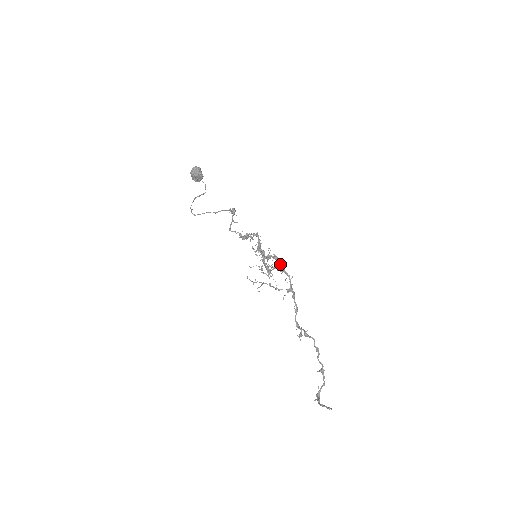
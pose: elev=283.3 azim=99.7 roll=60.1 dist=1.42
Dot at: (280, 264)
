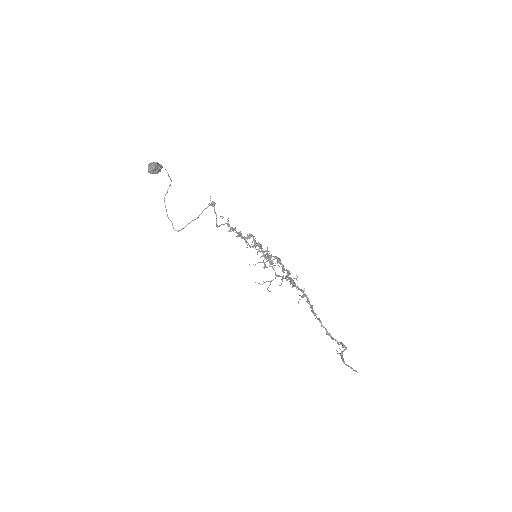
Dot at: (290, 282)
